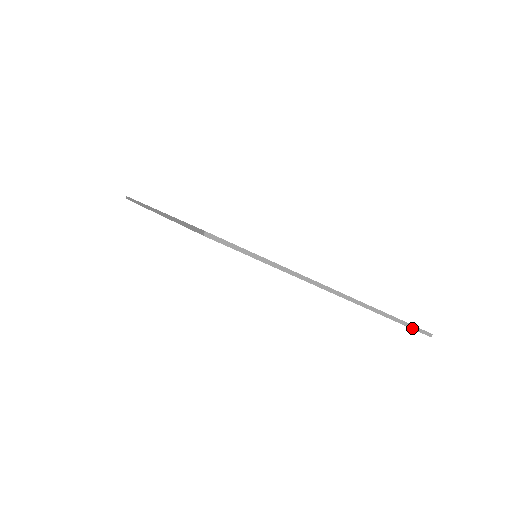
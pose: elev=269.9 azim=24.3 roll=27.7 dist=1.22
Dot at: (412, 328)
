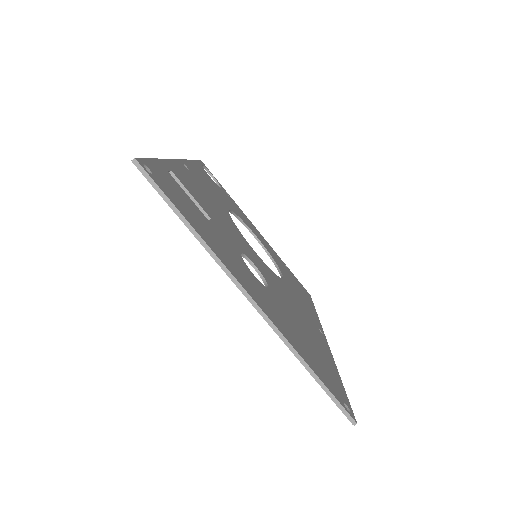
Dot at: (331, 398)
